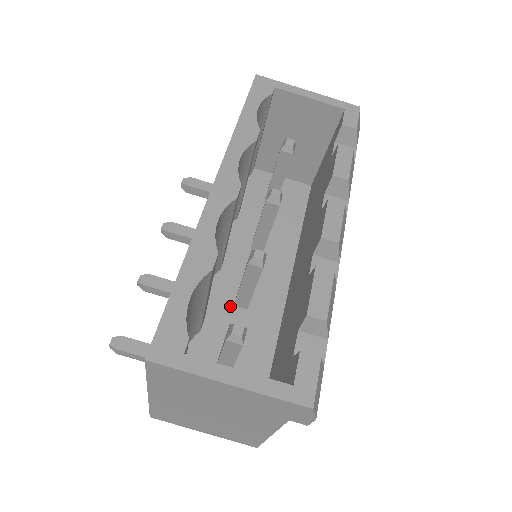
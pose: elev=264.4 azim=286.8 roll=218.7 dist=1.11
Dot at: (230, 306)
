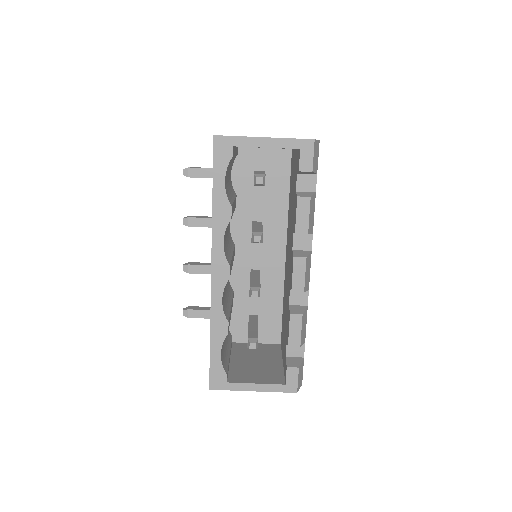
Dot at: (248, 280)
